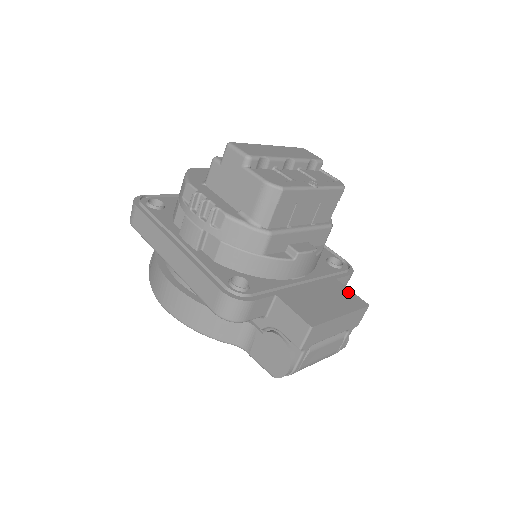
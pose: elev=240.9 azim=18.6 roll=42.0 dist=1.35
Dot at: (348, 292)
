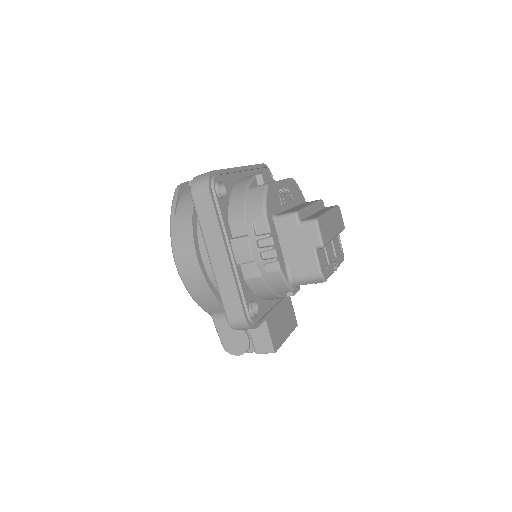
Dot at: (292, 311)
